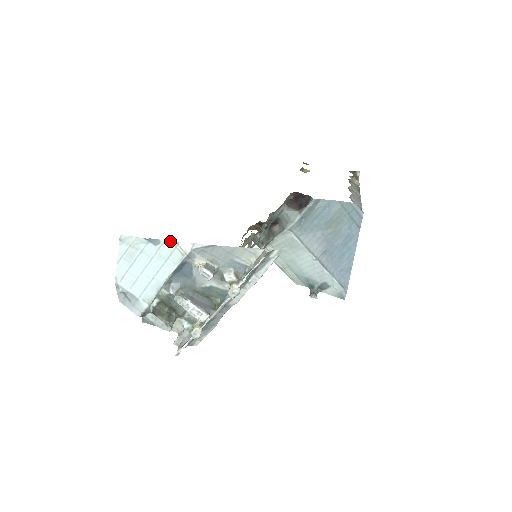
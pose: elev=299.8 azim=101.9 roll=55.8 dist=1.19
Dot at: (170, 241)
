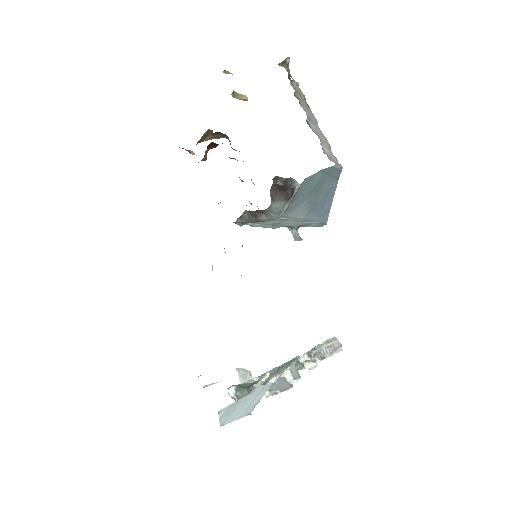
Dot at: (262, 385)
